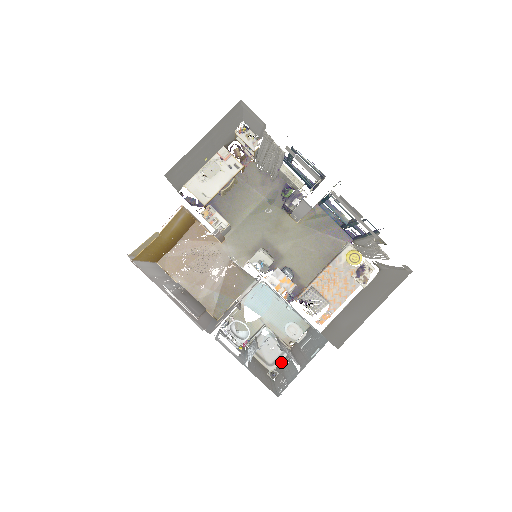
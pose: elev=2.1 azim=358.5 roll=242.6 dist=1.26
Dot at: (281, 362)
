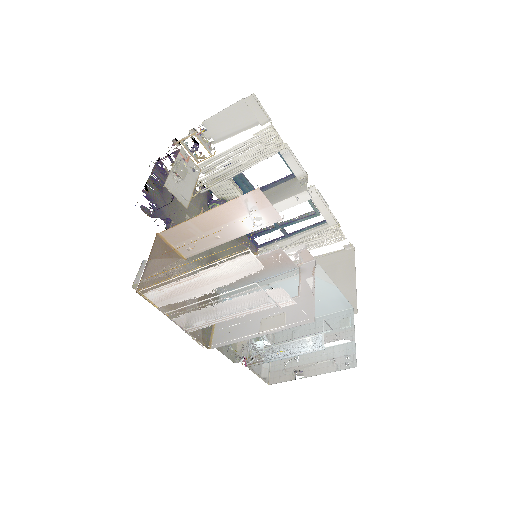
Dot at: (273, 370)
